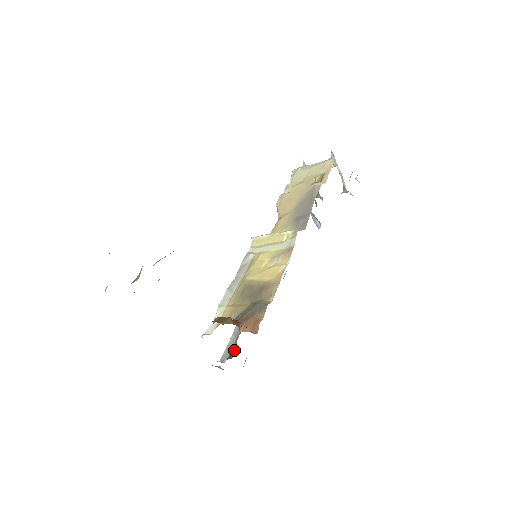
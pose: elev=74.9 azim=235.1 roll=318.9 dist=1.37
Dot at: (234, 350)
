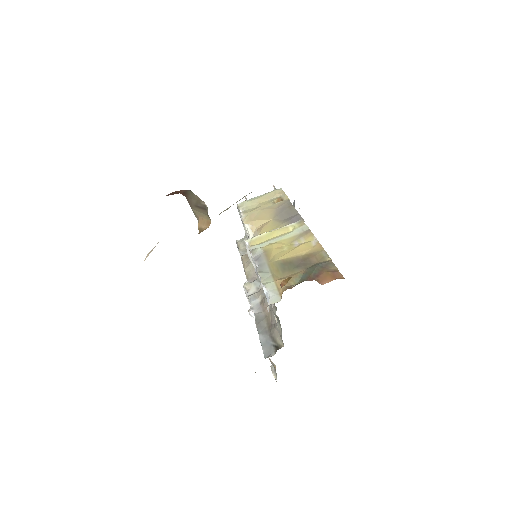
Dot at: (279, 341)
